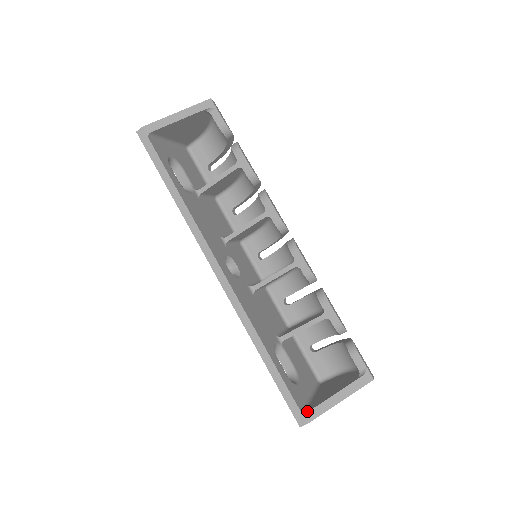
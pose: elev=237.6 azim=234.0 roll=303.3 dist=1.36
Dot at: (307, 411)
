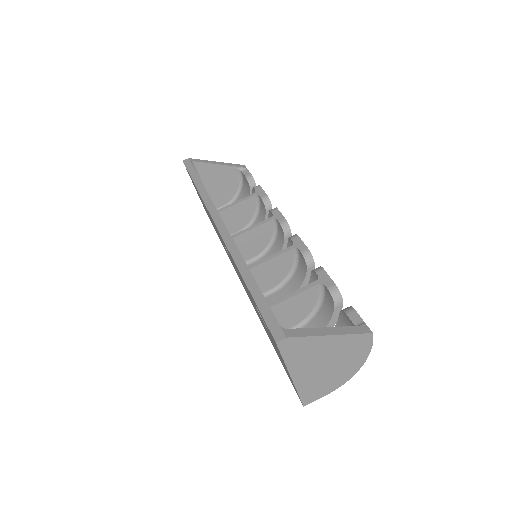
Dot at: (288, 330)
